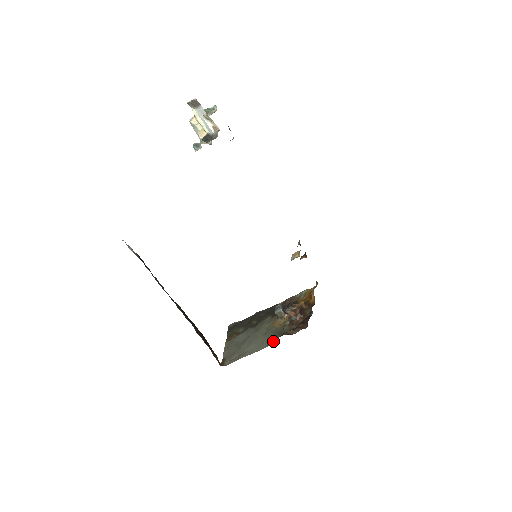
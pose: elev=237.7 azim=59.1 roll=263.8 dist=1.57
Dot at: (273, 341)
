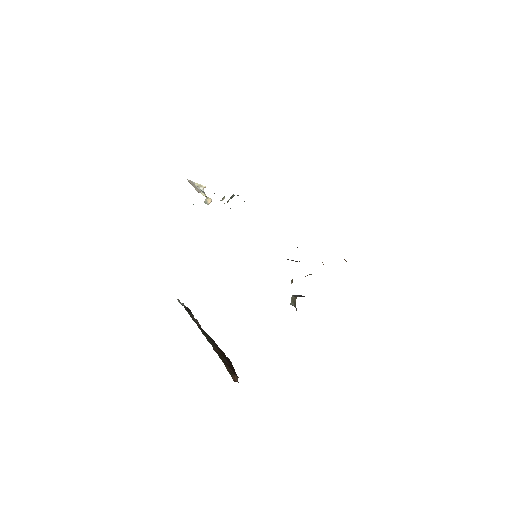
Dot at: occluded
